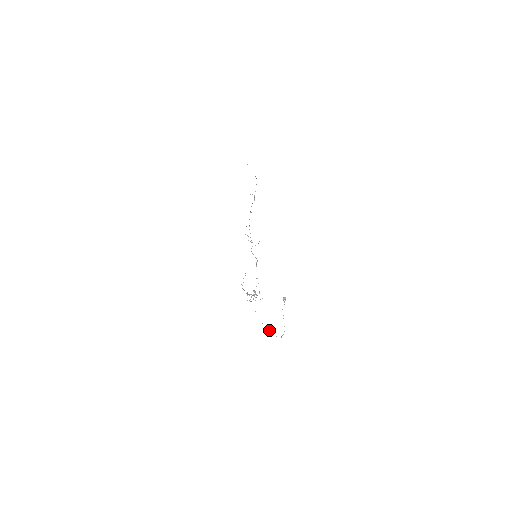
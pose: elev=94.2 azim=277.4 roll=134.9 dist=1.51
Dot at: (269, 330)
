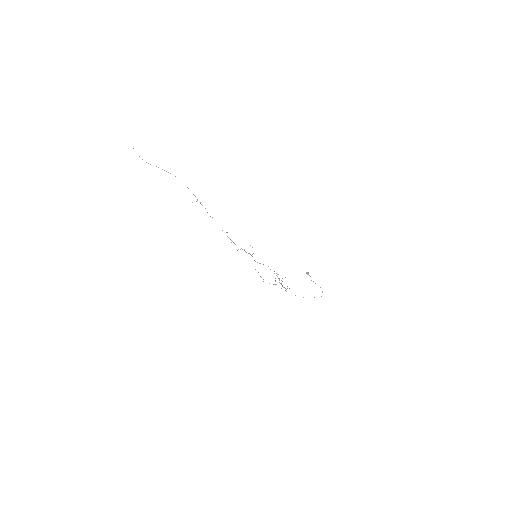
Dot at: occluded
